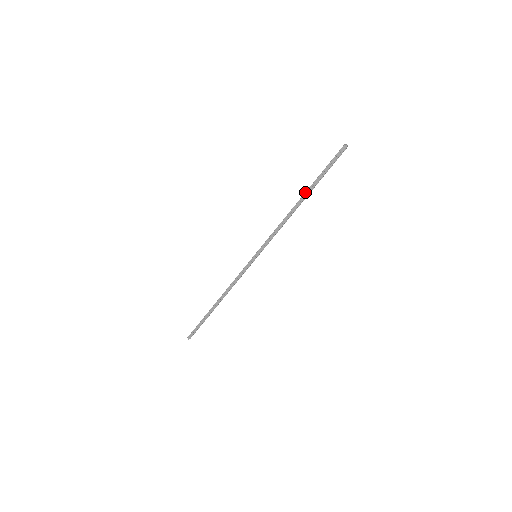
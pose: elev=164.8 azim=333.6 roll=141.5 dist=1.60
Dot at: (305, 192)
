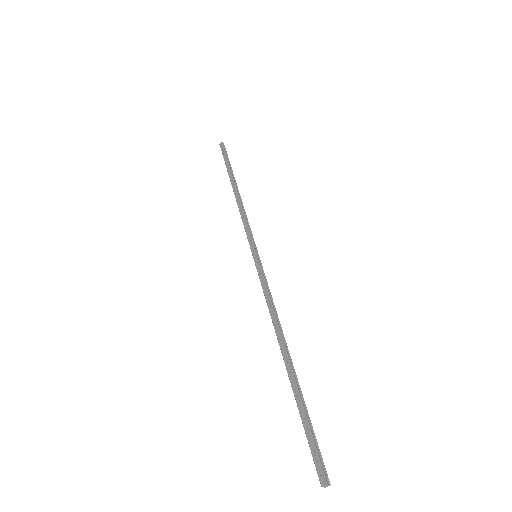
Dot at: (230, 181)
